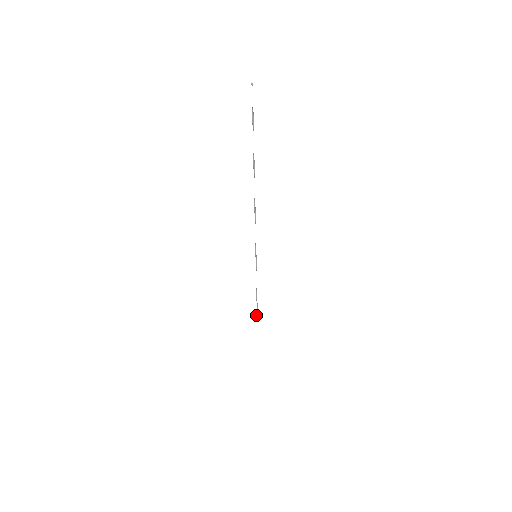
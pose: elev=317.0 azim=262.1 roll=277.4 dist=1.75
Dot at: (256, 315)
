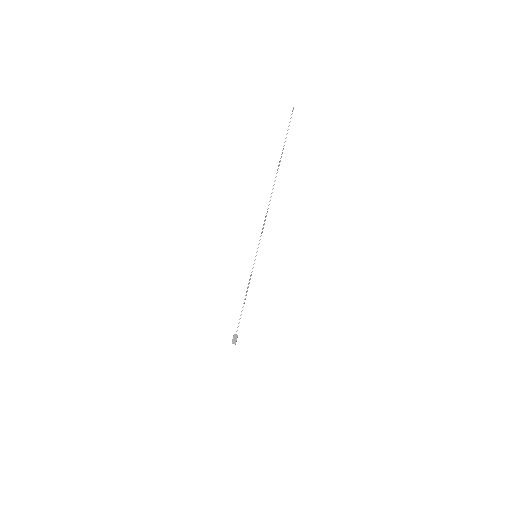
Dot at: (234, 336)
